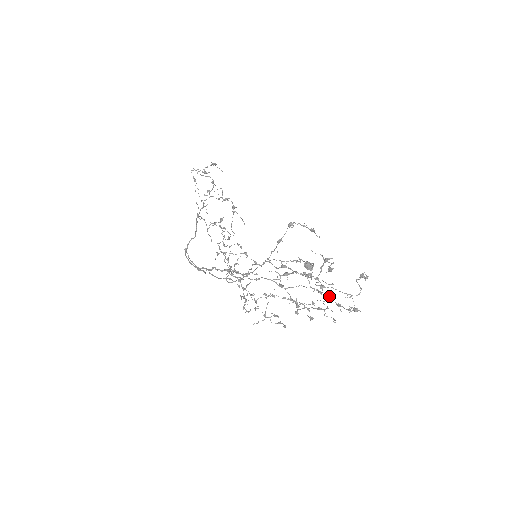
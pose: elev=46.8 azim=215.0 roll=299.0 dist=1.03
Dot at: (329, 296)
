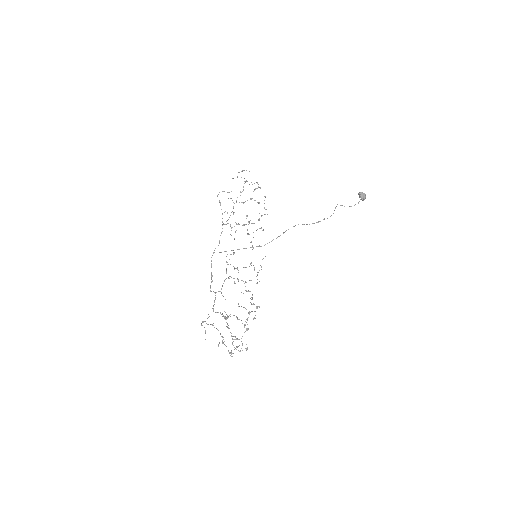
Dot at: (232, 343)
